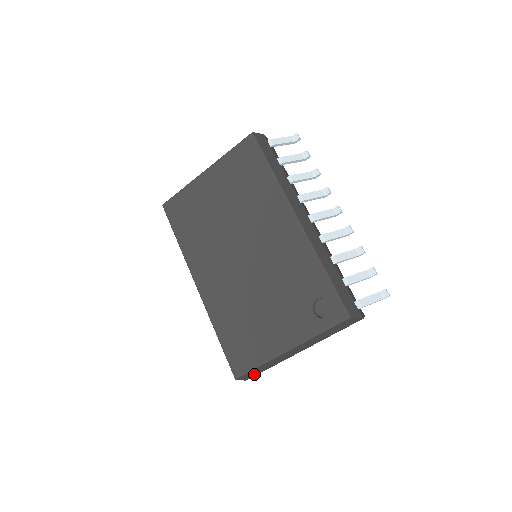
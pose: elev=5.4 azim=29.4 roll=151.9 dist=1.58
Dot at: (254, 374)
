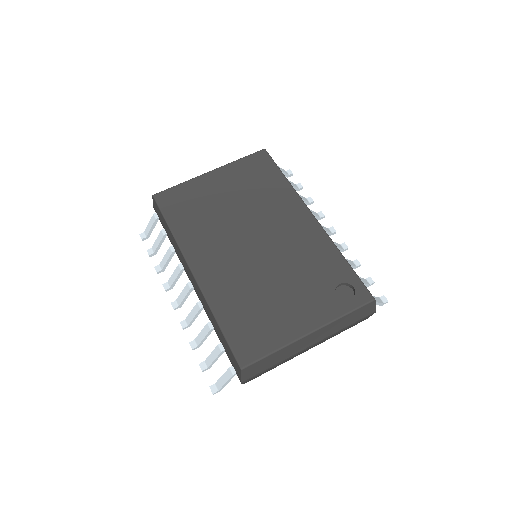
Dot at: (256, 371)
